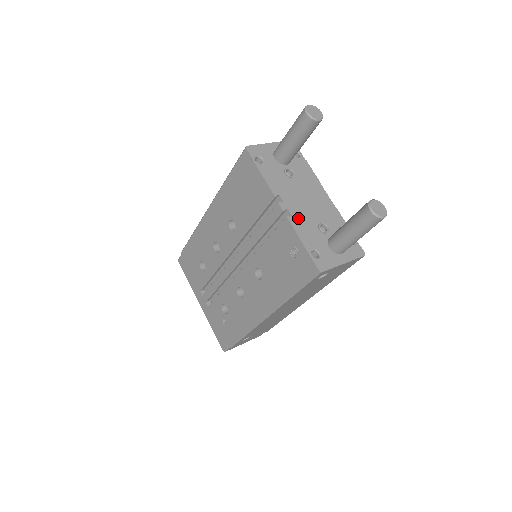
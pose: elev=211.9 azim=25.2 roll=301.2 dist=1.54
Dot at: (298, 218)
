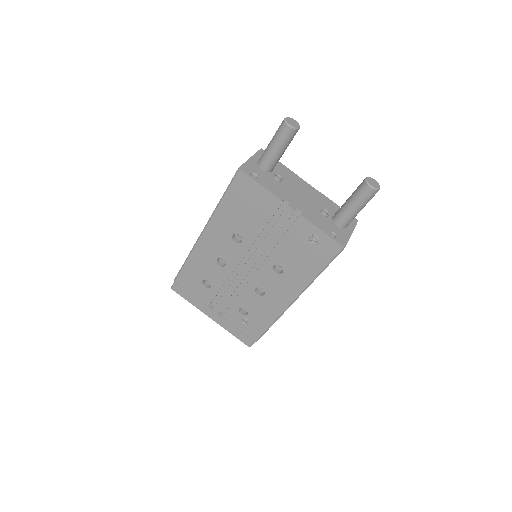
Dot at: (306, 212)
